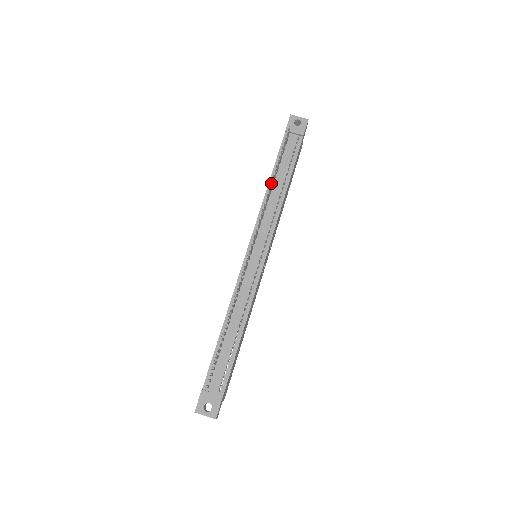
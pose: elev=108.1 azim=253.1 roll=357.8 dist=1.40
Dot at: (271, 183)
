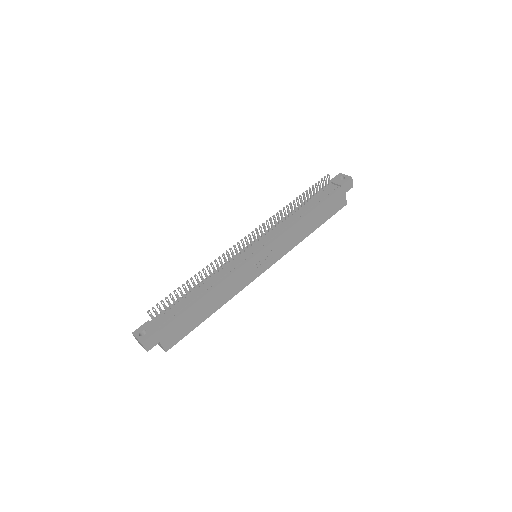
Dot at: (290, 202)
